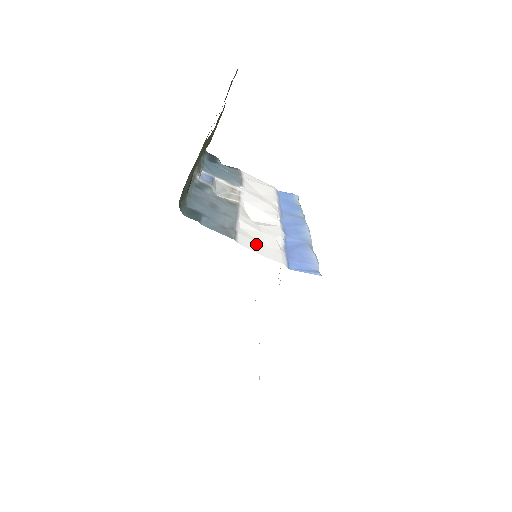
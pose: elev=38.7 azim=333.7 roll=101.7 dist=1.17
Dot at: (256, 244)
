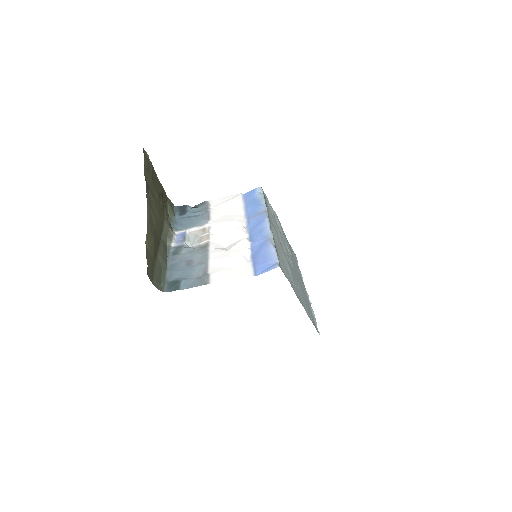
Dot at: (227, 273)
